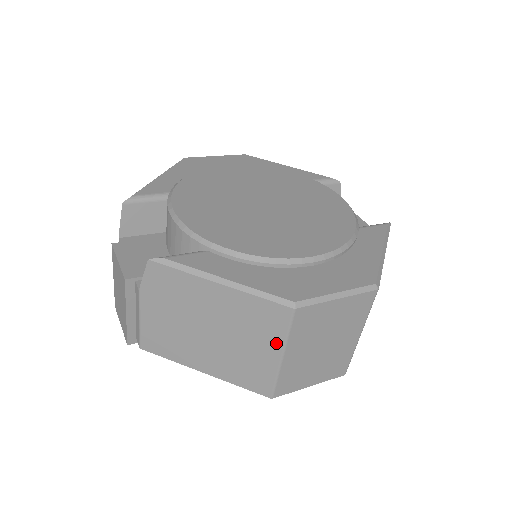
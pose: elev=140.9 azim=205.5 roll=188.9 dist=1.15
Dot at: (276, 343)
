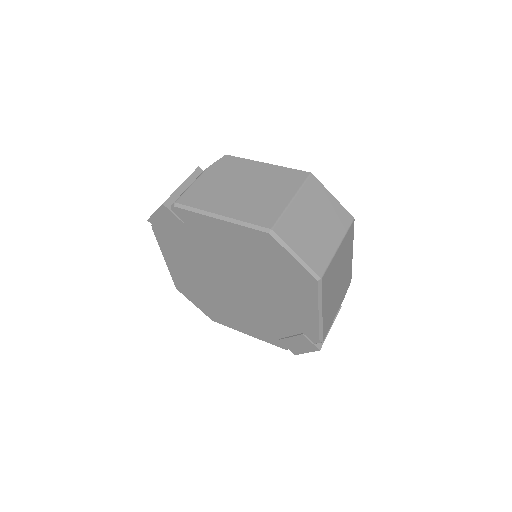
Dot at: (291, 191)
